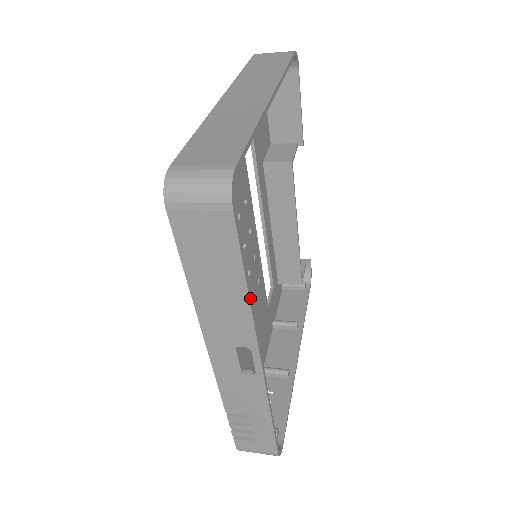
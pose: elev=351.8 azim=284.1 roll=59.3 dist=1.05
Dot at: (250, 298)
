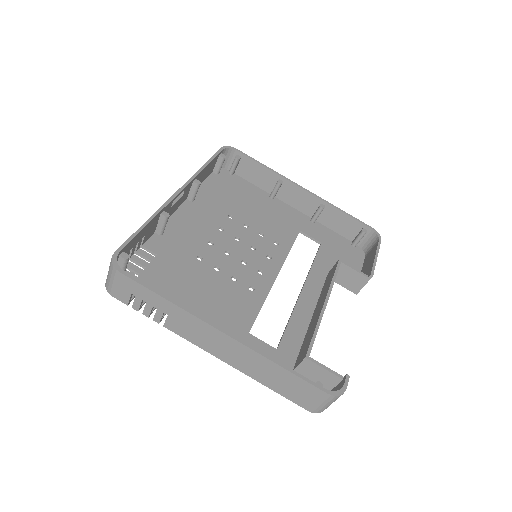
Dot at: (202, 169)
